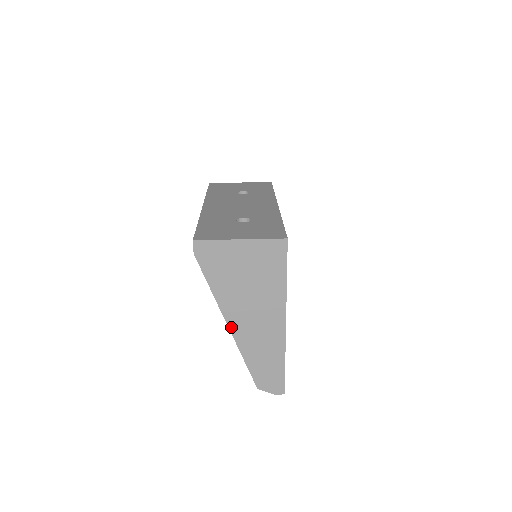
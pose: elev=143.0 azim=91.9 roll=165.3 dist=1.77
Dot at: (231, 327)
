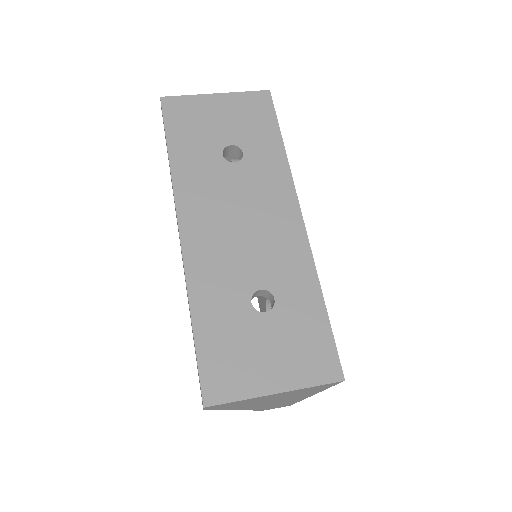
Dot at: (243, 409)
